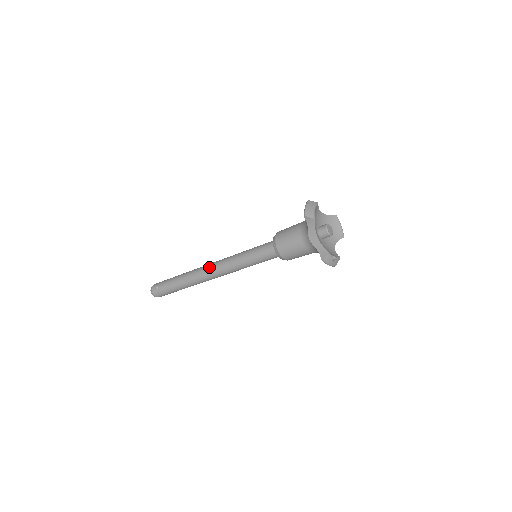
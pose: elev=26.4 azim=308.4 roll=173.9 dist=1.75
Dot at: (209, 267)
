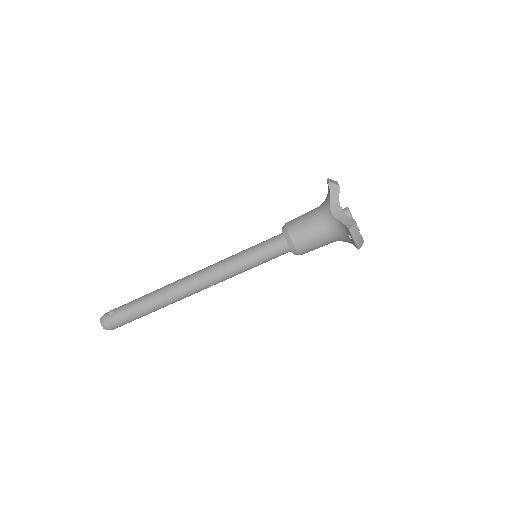
Dot at: (192, 274)
